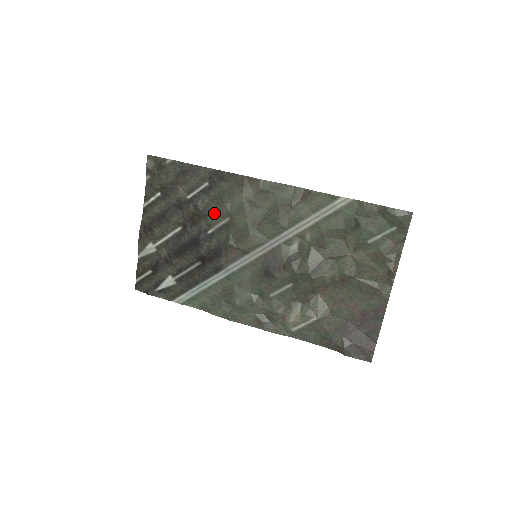
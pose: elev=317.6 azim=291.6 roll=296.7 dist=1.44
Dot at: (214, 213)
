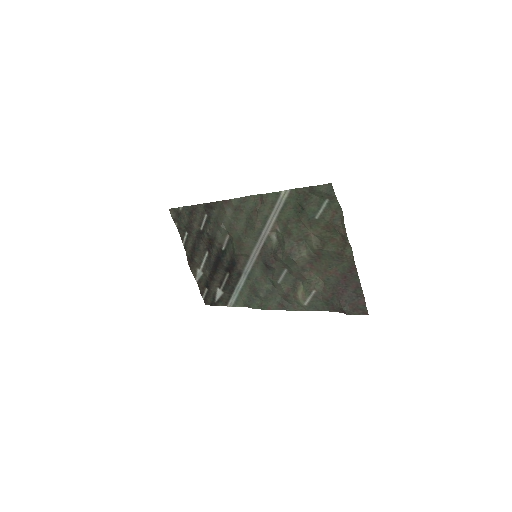
Dot at: (218, 235)
